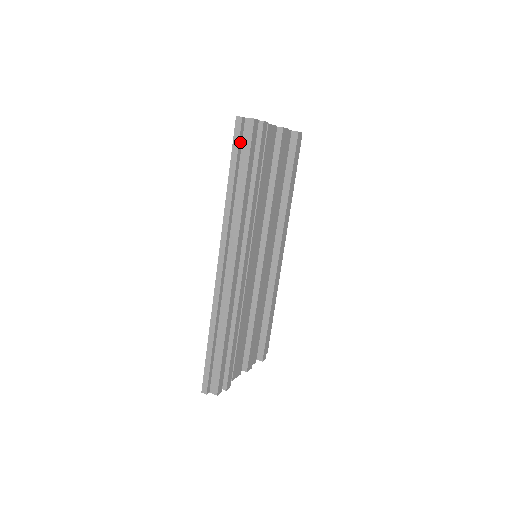
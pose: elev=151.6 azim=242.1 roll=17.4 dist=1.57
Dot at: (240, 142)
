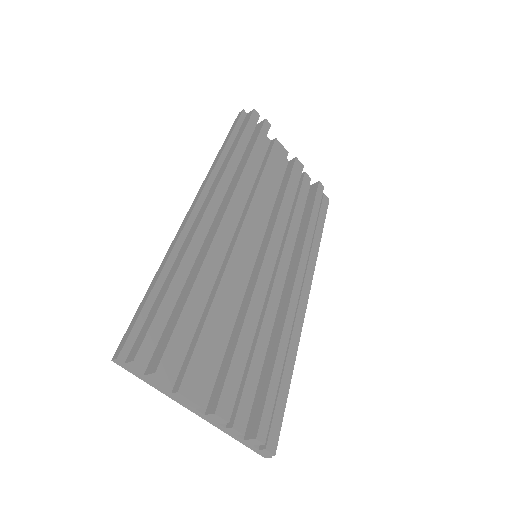
Dot at: (239, 124)
